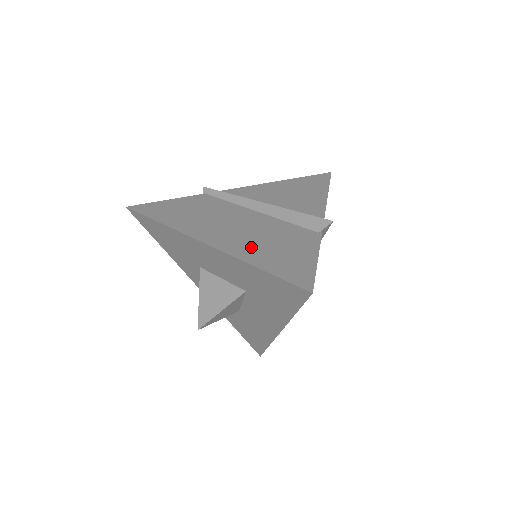
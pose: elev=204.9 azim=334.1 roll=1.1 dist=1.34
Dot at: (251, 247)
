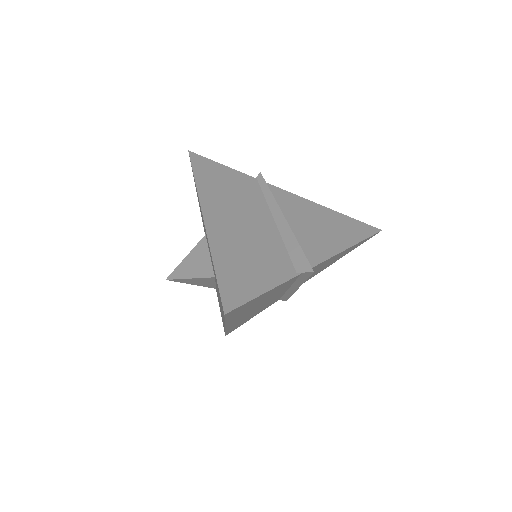
Dot at: (231, 246)
